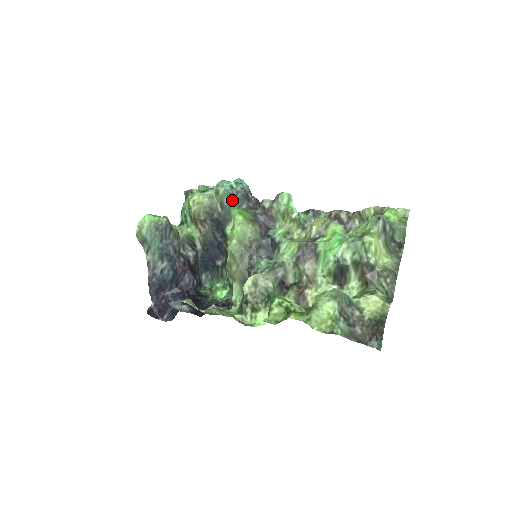
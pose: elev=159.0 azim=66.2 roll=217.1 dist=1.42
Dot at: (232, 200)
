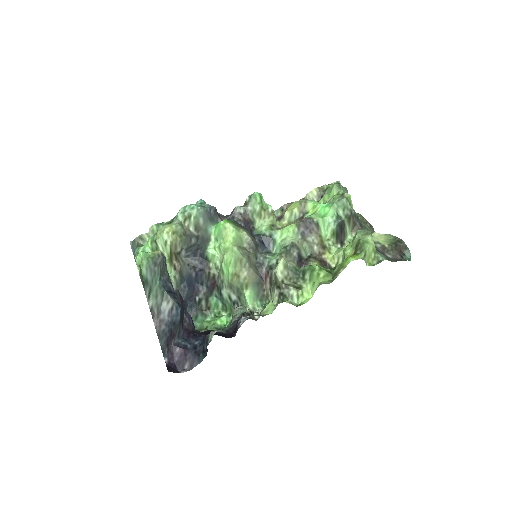
Dot at: (208, 217)
